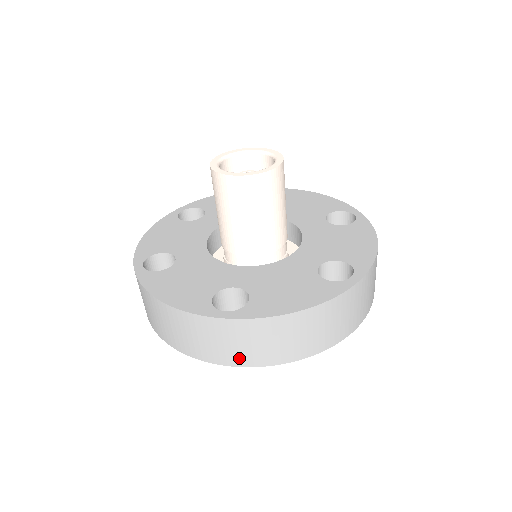
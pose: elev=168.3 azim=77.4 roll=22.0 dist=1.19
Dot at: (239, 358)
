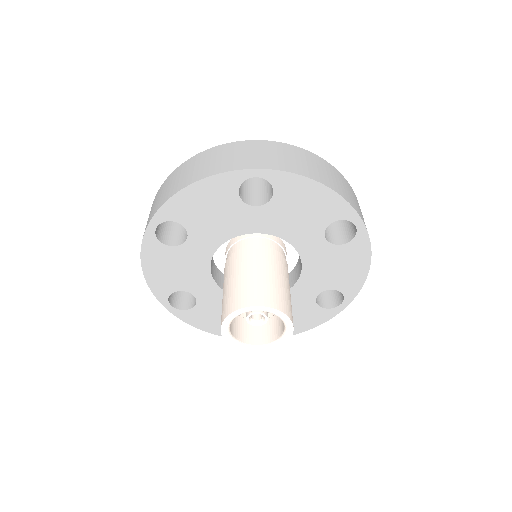
Dot at: occluded
